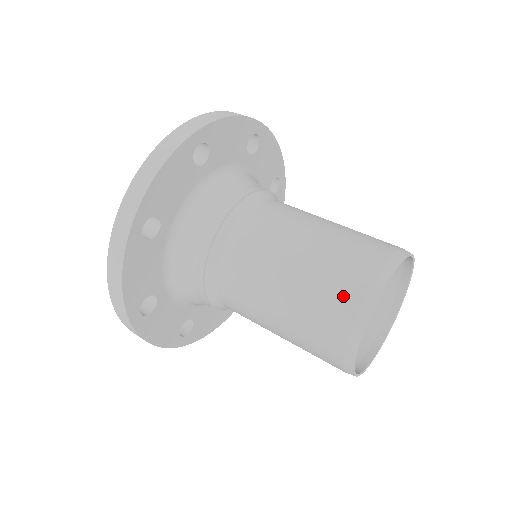
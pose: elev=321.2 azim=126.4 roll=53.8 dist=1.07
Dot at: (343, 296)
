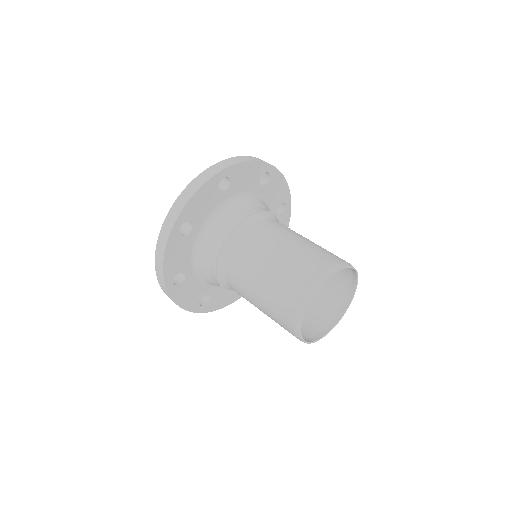
Dot at: (297, 286)
